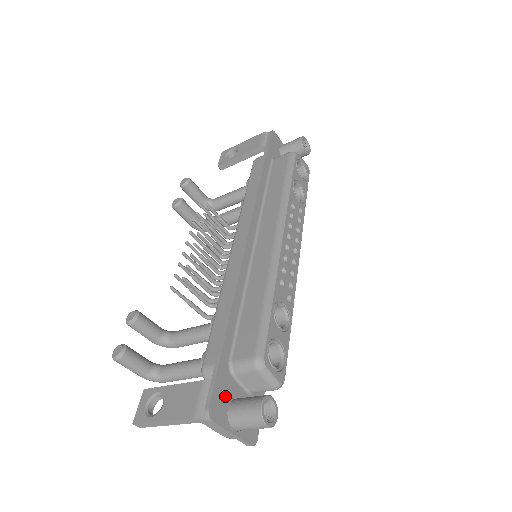
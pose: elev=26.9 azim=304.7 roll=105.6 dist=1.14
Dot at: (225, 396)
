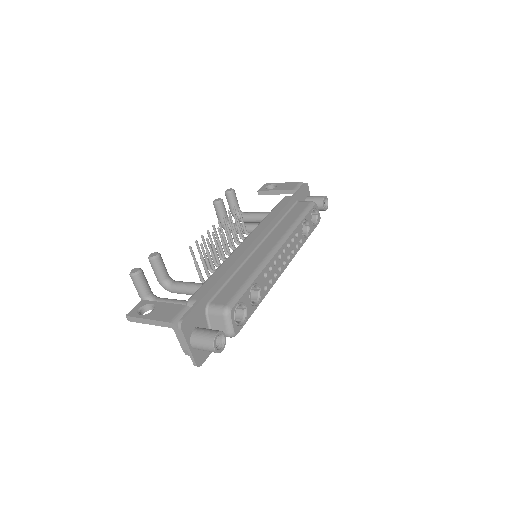
Dot at: (196, 321)
